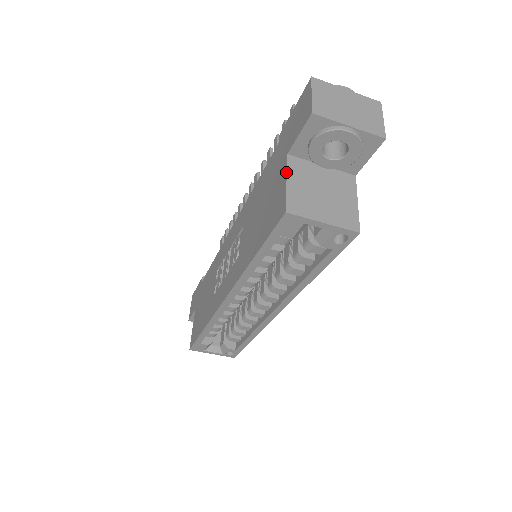
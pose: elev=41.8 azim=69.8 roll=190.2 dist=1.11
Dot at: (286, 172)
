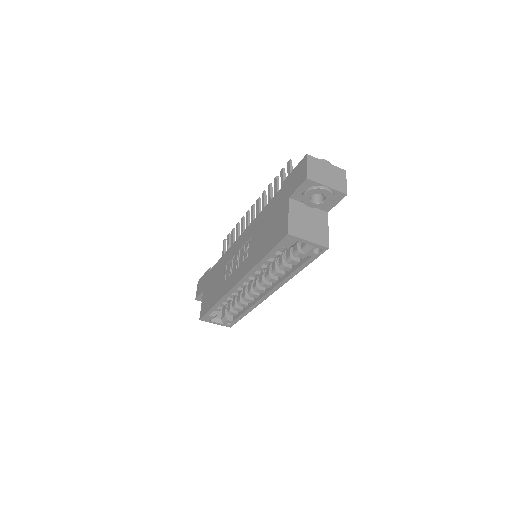
Dot at: (288, 209)
